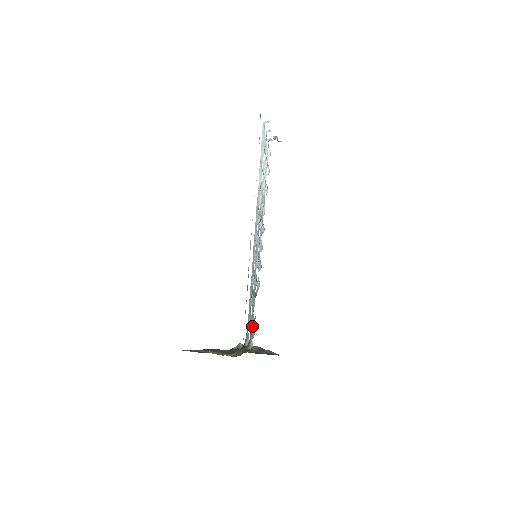
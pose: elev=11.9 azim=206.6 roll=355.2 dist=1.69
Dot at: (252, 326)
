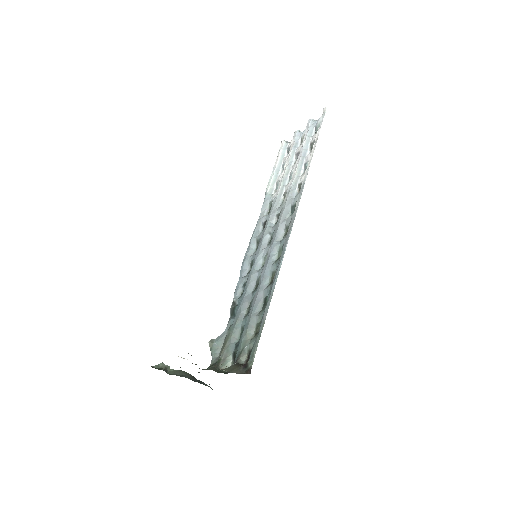
Dot at: (234, 341)
